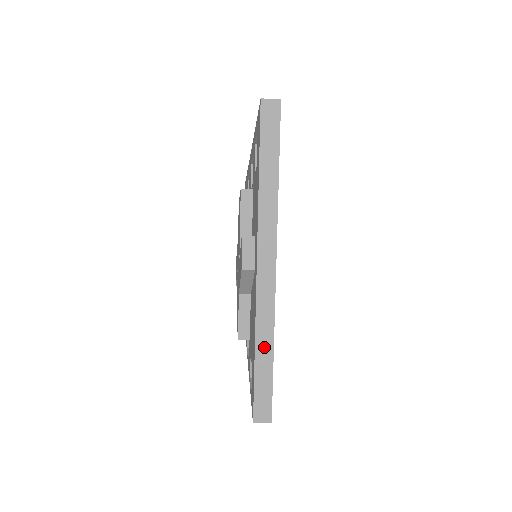
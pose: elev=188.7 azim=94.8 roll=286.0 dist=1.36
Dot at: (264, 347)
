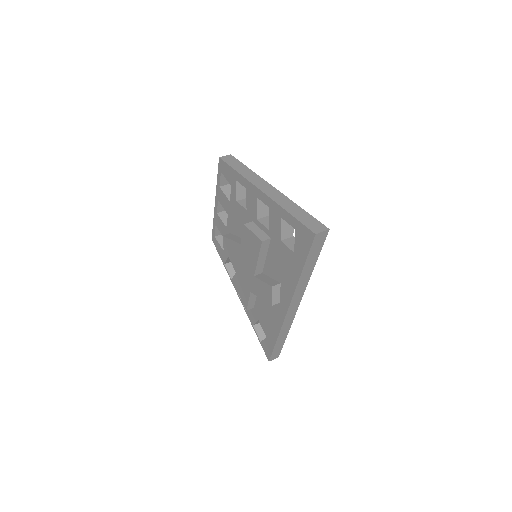
Dot at: (283, 336)
